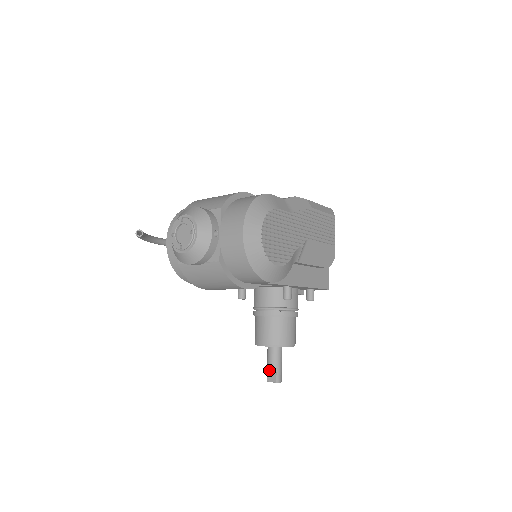
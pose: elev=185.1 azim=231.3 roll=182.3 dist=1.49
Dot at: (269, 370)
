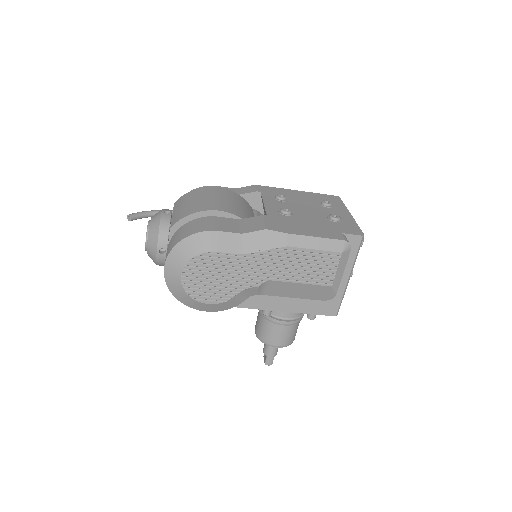
Dot at: (263, 351)
